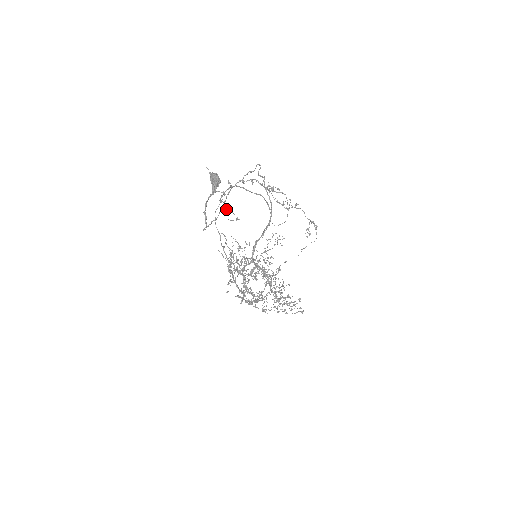
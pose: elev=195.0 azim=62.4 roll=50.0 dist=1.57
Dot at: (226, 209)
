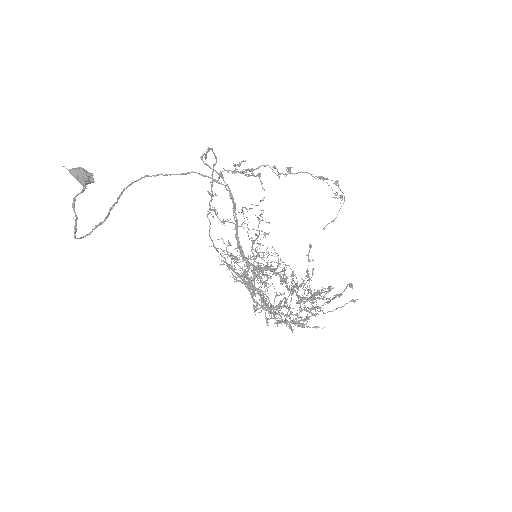
Dot at: occluded
